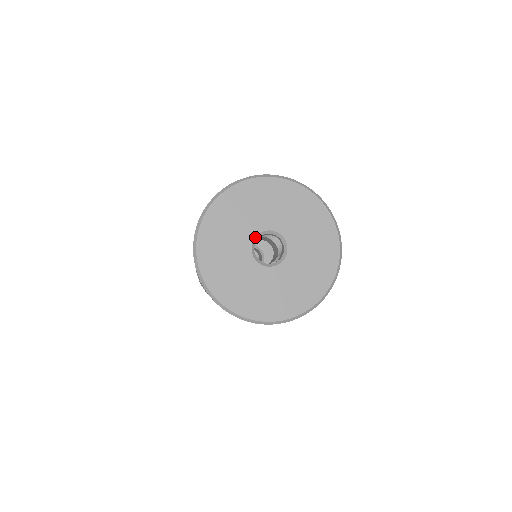
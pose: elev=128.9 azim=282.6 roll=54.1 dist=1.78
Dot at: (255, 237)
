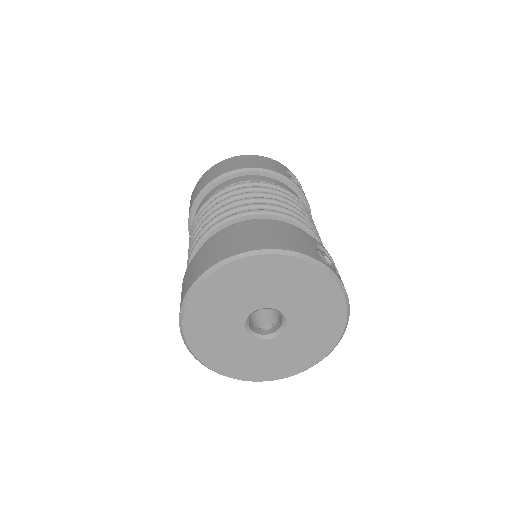
Dot at: (249, 315)
